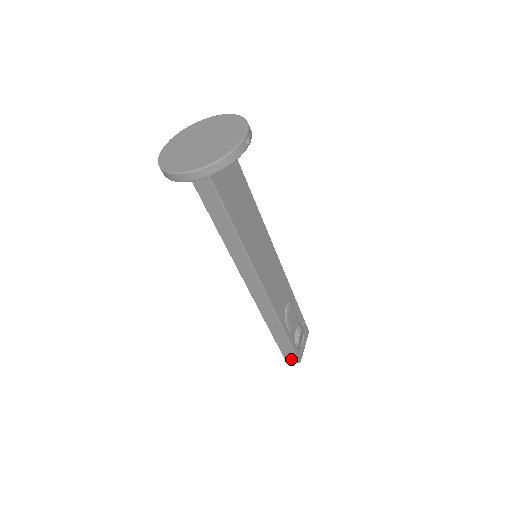
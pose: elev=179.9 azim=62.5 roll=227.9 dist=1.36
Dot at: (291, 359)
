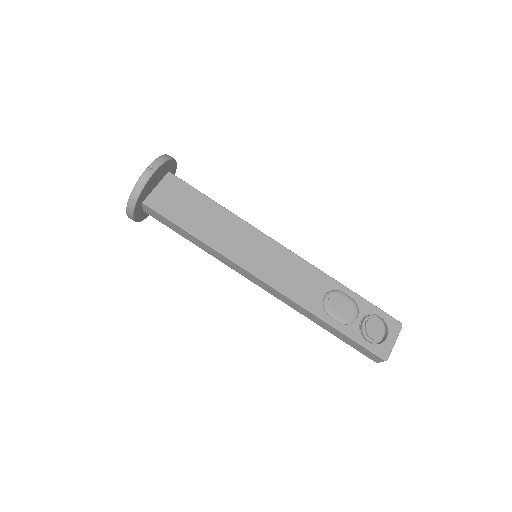
Dot at: (375, 358)
